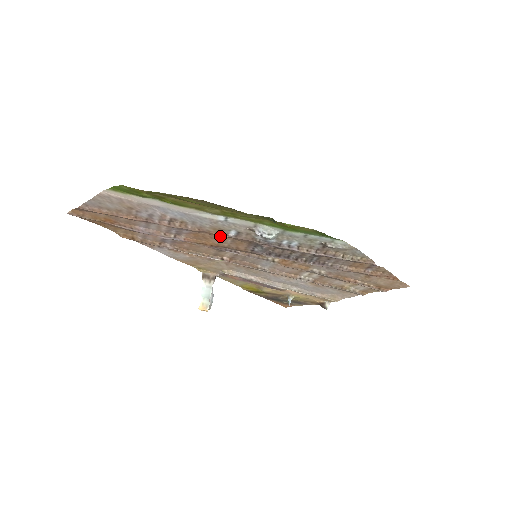
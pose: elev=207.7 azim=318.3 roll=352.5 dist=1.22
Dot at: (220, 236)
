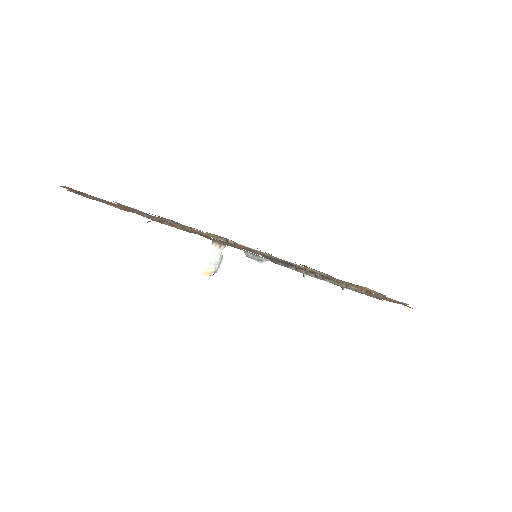
Dot at: occluded
